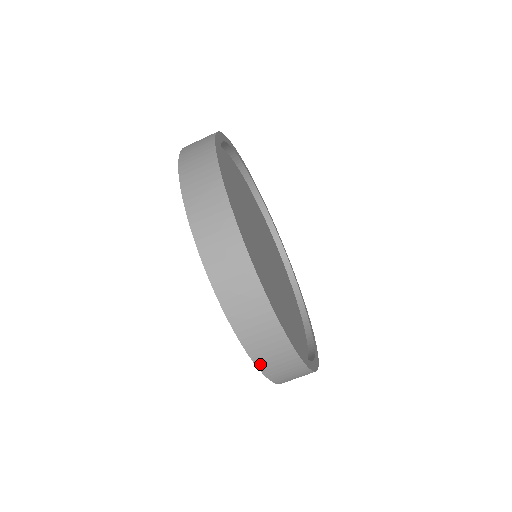
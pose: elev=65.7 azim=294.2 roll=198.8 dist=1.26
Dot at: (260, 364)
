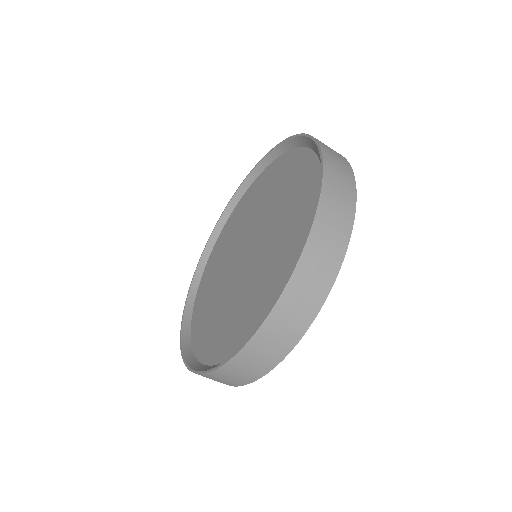
Dot at: occluded
